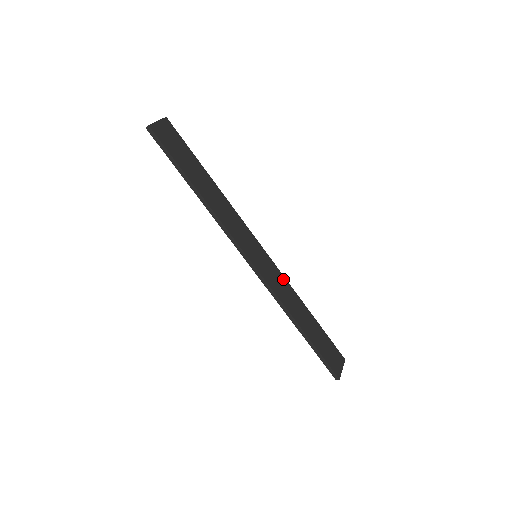
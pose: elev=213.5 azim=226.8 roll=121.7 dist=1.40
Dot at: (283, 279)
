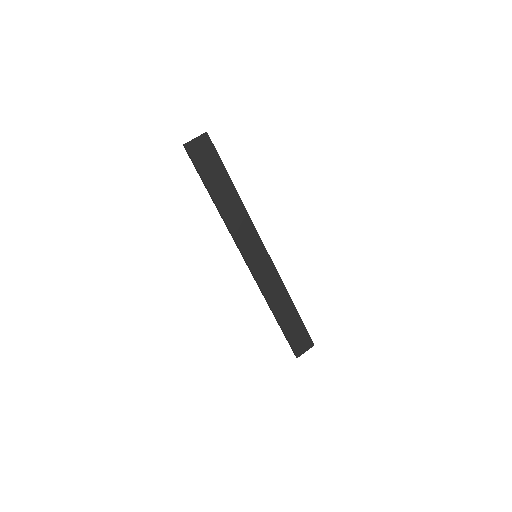
Dot at: (277, 277)
